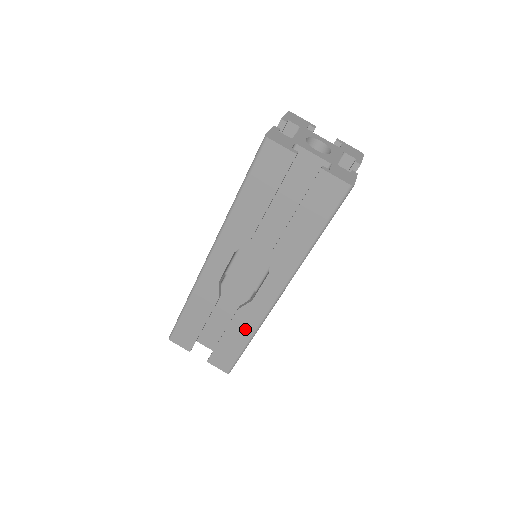
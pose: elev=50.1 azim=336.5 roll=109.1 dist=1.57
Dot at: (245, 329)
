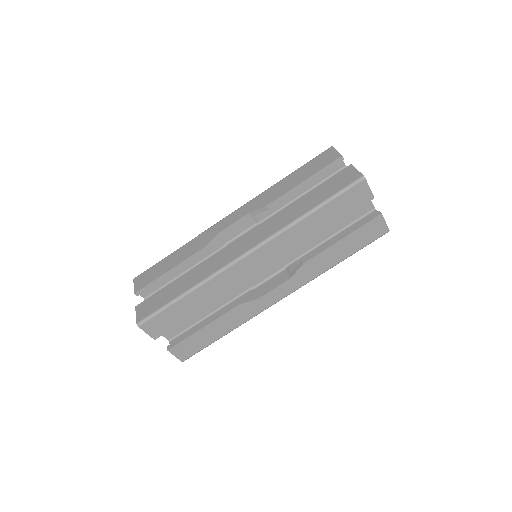
Dot at: (233, 322)
